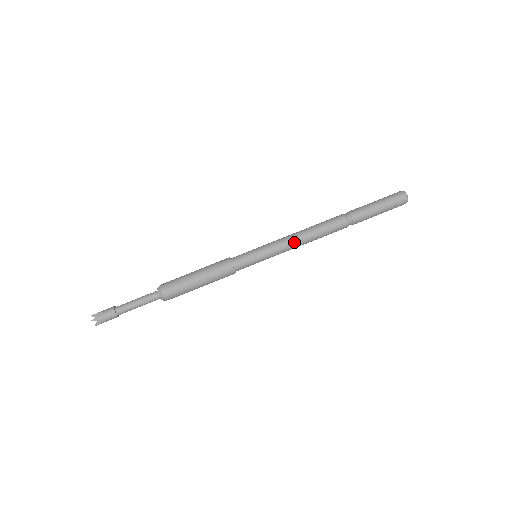
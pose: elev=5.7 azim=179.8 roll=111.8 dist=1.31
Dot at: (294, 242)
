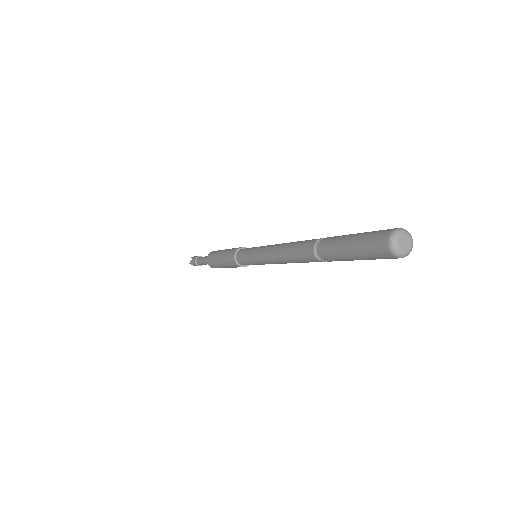
Dot at: (272, 260)
